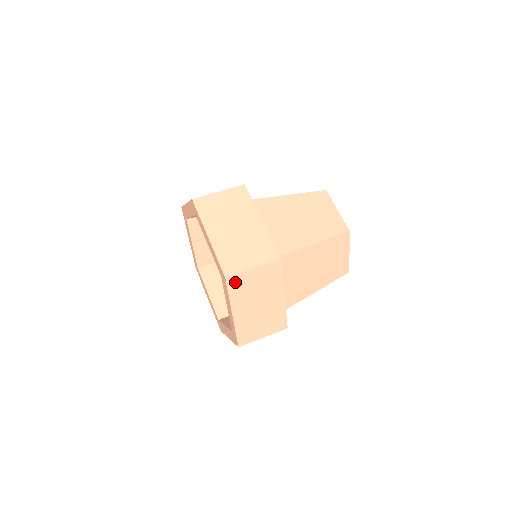
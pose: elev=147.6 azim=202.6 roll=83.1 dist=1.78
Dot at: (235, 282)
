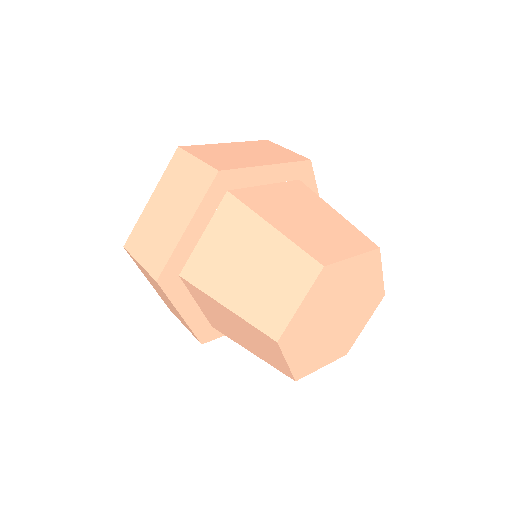
Dot at: (179, 160)
